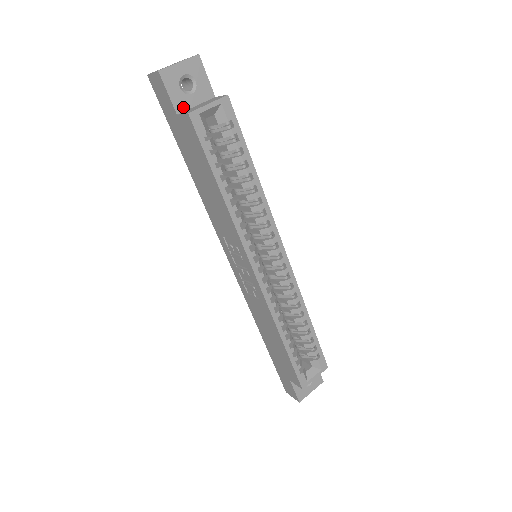
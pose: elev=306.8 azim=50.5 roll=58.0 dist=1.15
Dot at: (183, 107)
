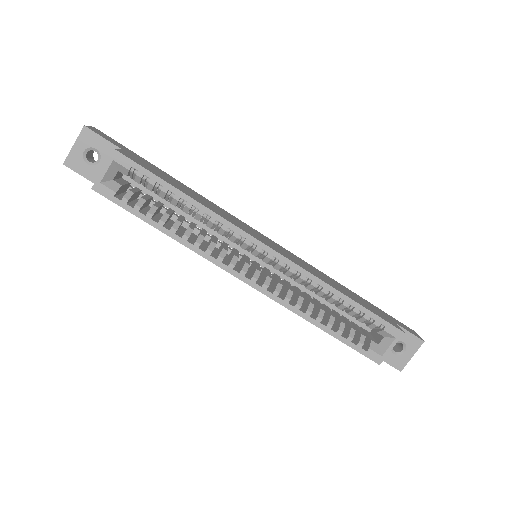
Dot at: occluded
